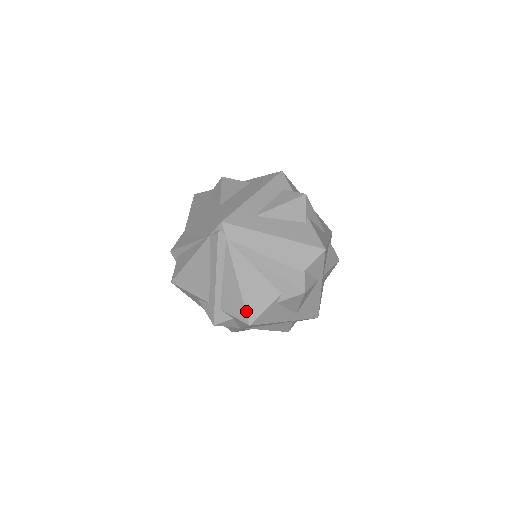
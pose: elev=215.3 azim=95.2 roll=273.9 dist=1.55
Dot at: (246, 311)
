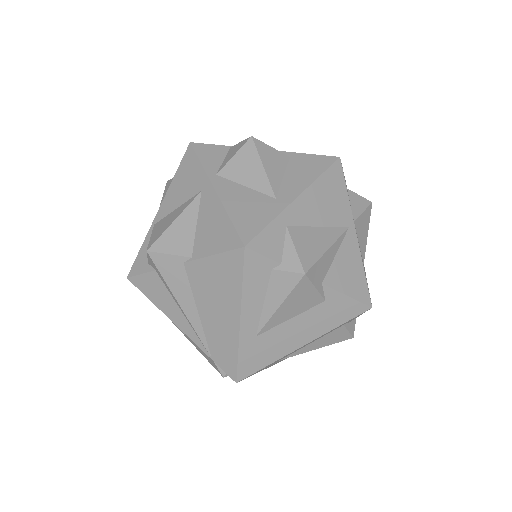
Dot at: occluded
